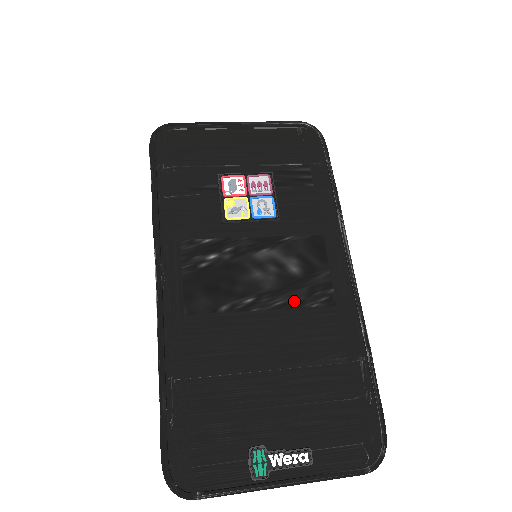
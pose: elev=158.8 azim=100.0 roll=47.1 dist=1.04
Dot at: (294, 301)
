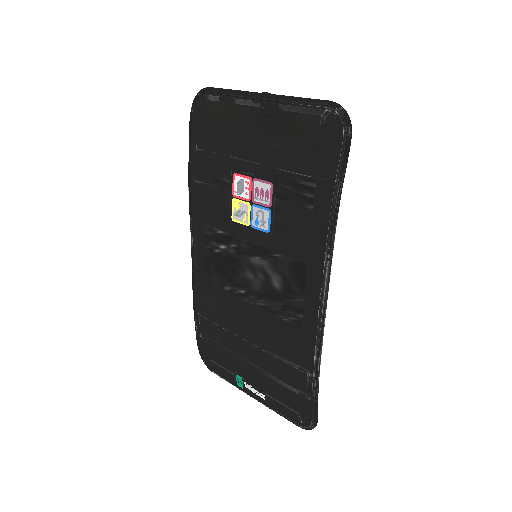
Dot at: (271, 308)
